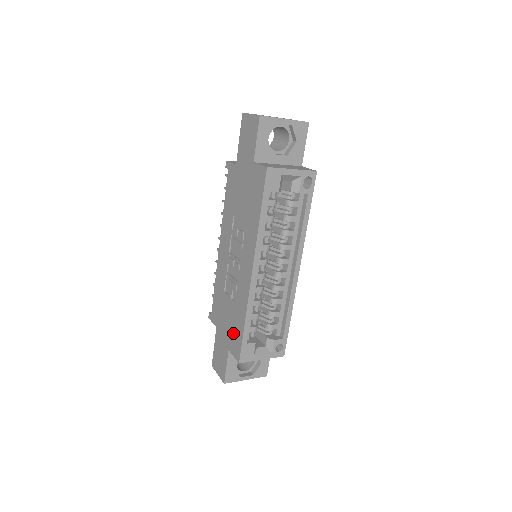
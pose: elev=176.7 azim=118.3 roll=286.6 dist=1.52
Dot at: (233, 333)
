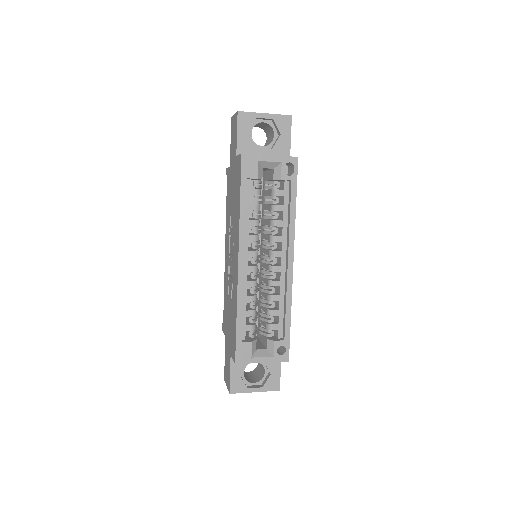
Dot at: (232, 334)
